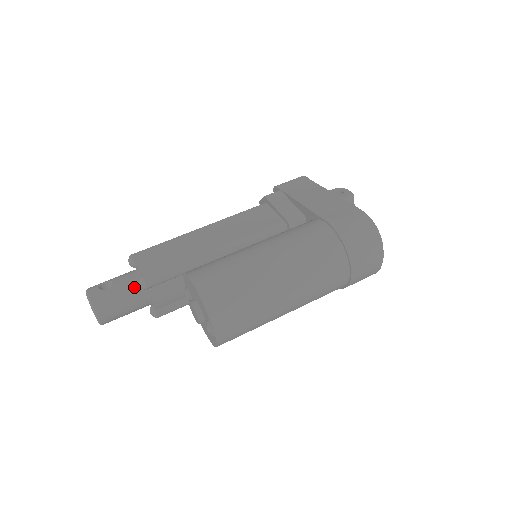
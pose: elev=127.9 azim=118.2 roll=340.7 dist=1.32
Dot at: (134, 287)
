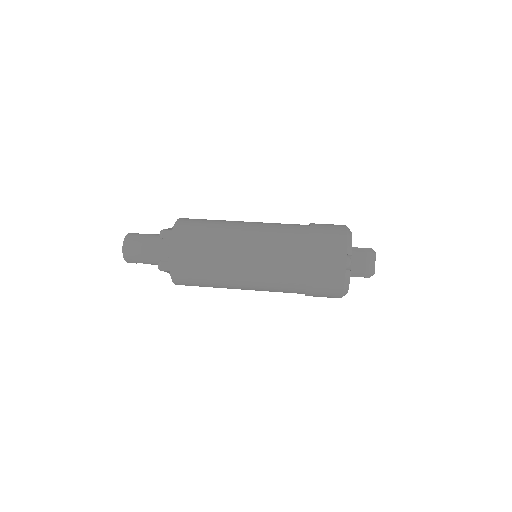
Dot at: (158, 239)
